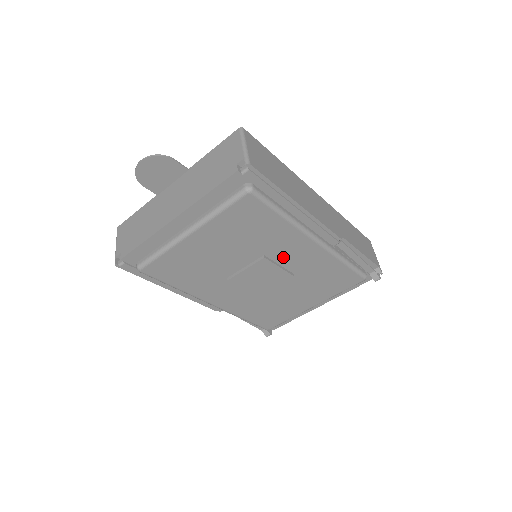
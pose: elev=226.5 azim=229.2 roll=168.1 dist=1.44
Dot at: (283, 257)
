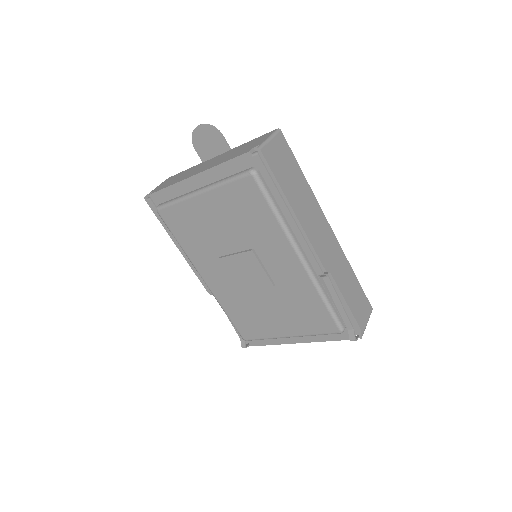
Dot at: (269, 260)
